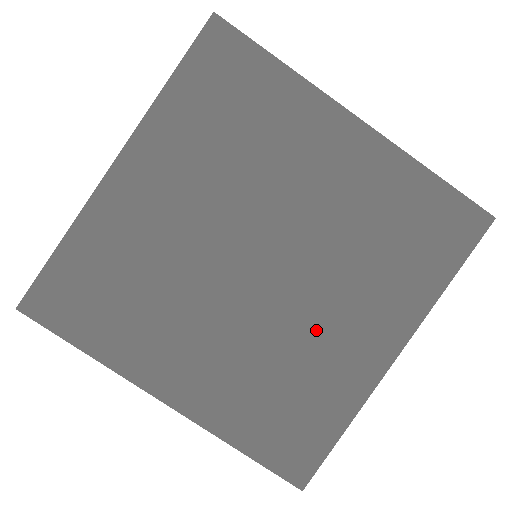
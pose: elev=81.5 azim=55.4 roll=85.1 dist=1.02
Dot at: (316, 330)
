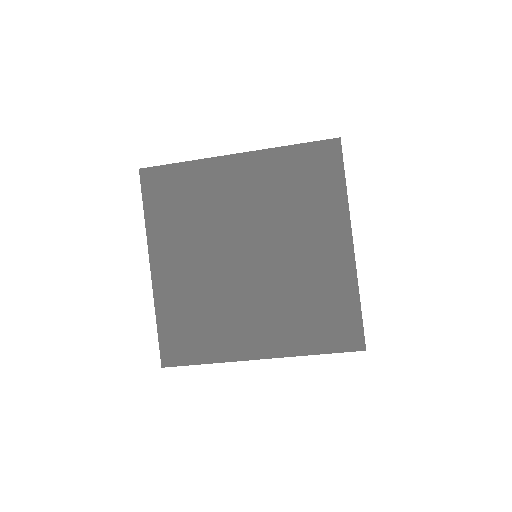
Dot at: (301, 265)
